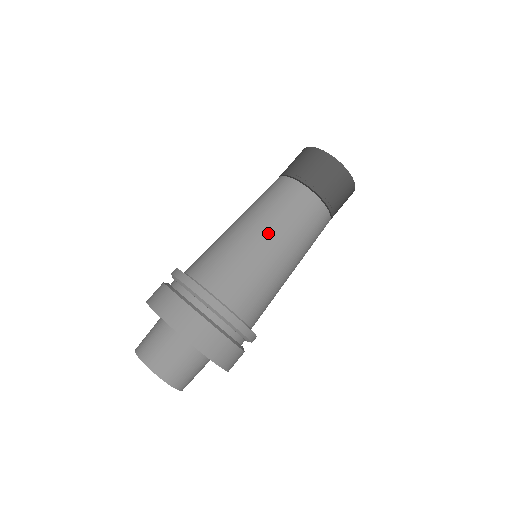
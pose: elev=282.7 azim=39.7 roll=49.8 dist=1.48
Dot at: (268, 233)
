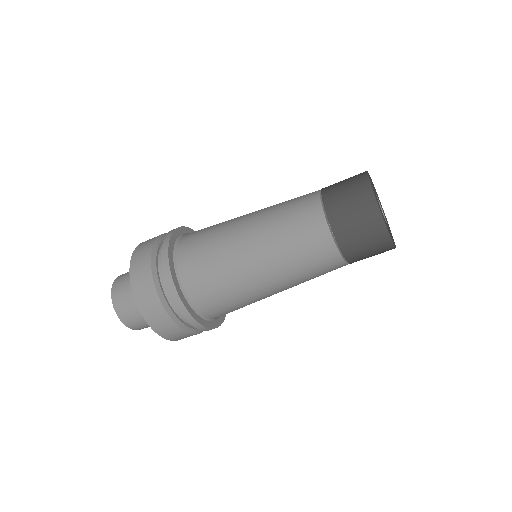
Dot at: (269, 273)
